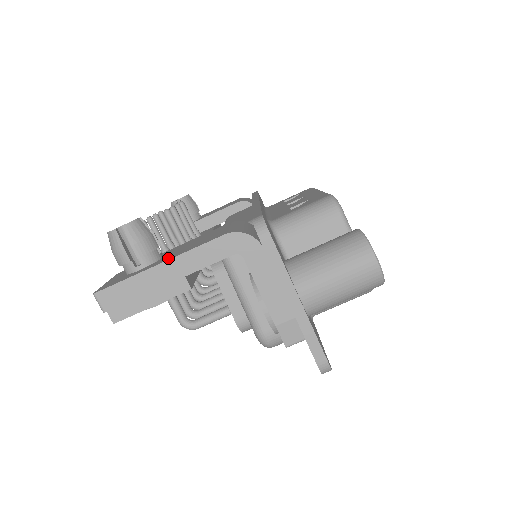
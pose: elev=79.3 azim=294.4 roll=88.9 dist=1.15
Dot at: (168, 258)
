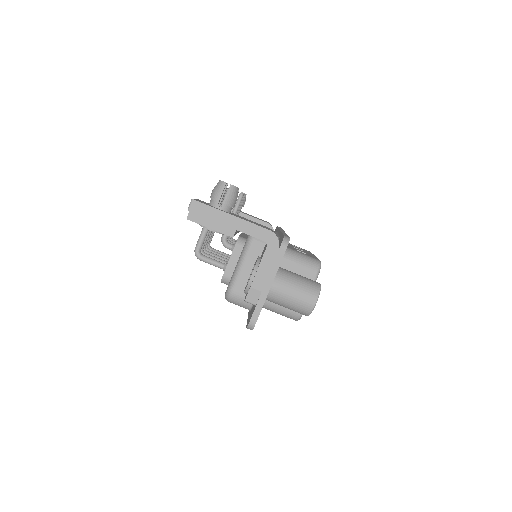
Dot at: (236, 216)
